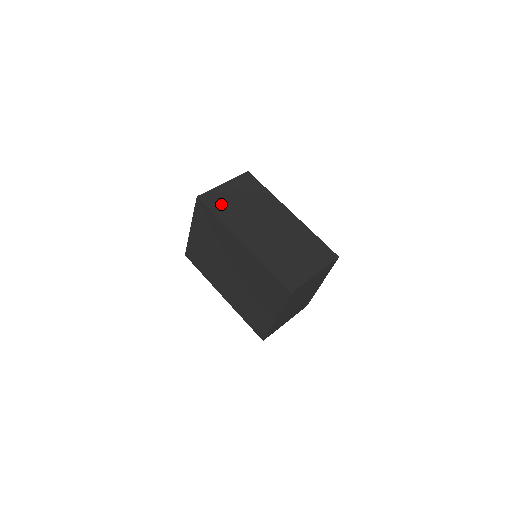
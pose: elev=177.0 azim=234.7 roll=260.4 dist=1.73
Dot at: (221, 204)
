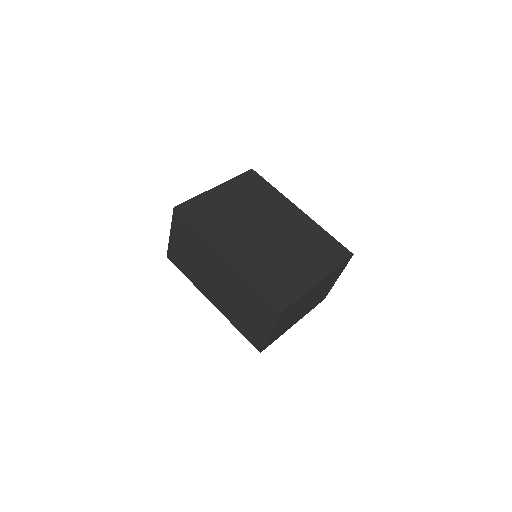
Dot at: (181, 261)
